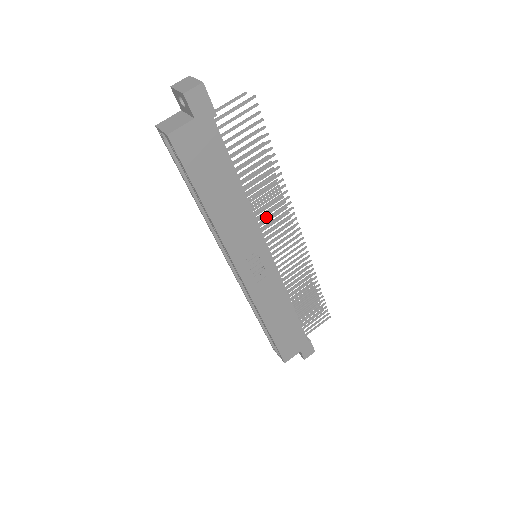
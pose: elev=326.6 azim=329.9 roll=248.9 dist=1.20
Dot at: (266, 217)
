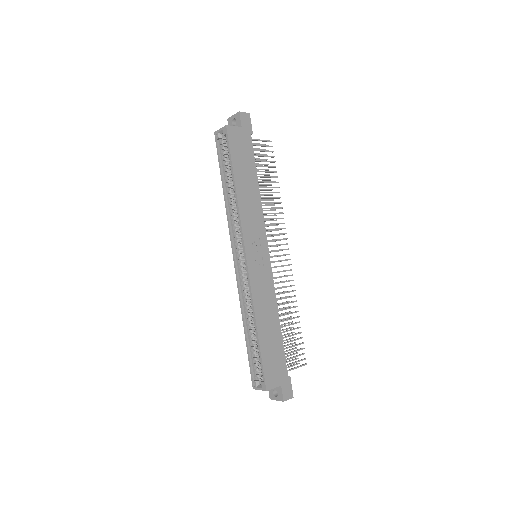
Dot at: occluded
